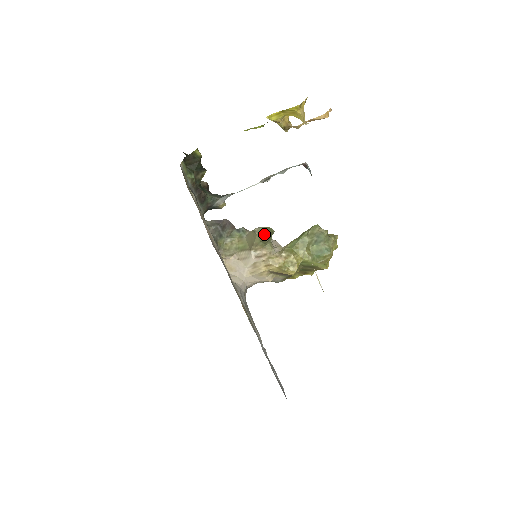
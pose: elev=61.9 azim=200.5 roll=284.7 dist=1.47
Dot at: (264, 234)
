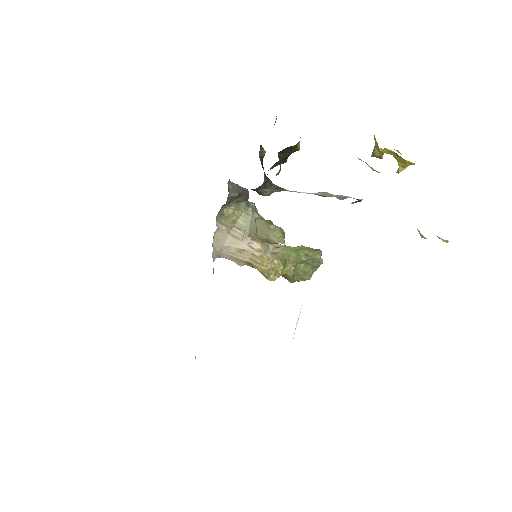
Dot at: (277, 238)
